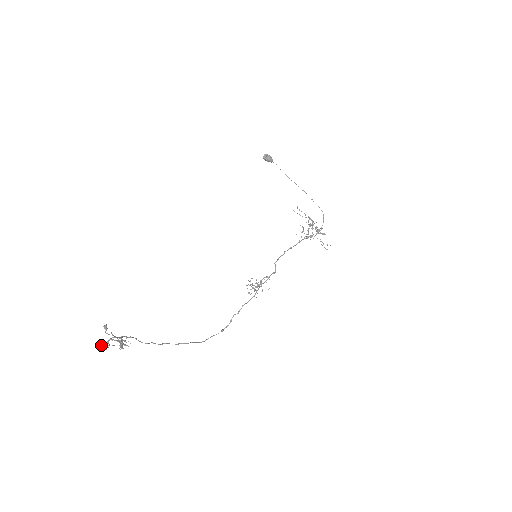
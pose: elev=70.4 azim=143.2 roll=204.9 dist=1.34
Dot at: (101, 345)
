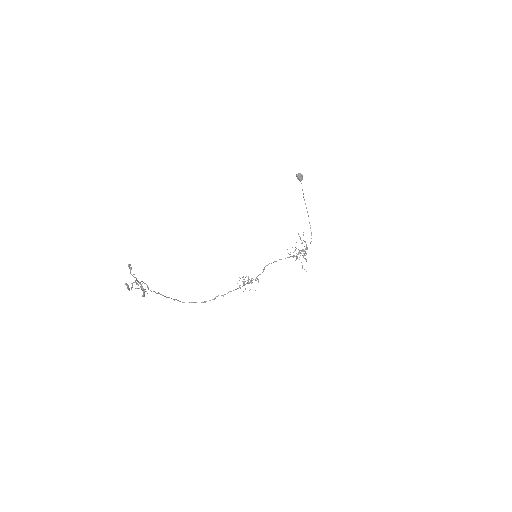
Dot at: (128, 286)
